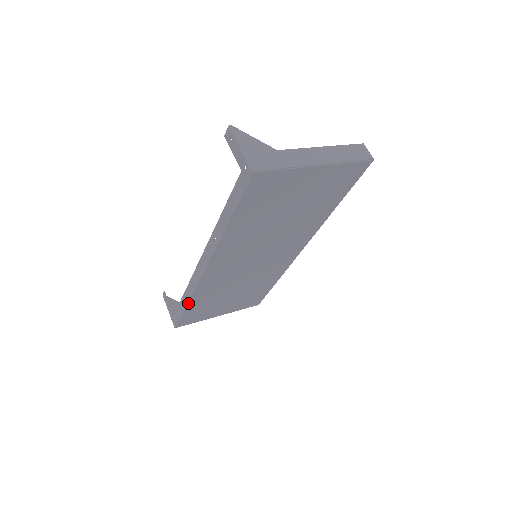
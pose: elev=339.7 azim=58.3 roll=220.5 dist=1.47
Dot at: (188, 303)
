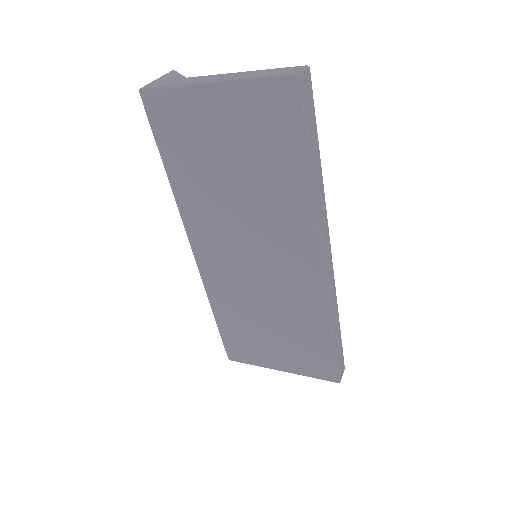
Dot at: (214, 313)
